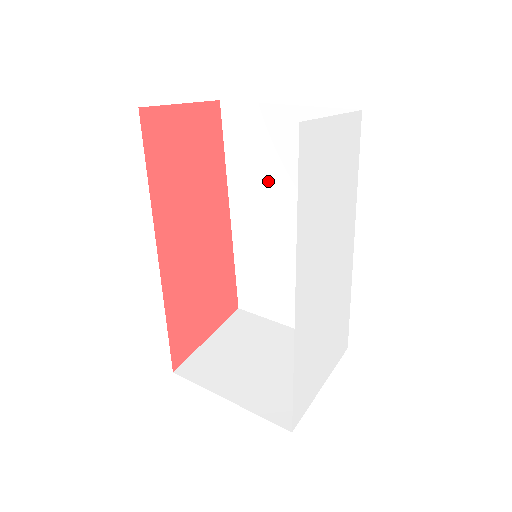
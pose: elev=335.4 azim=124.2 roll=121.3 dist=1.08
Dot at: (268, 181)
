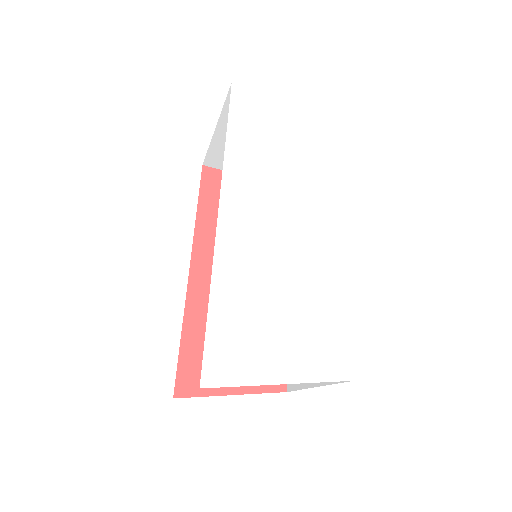
Dot at: occluded
